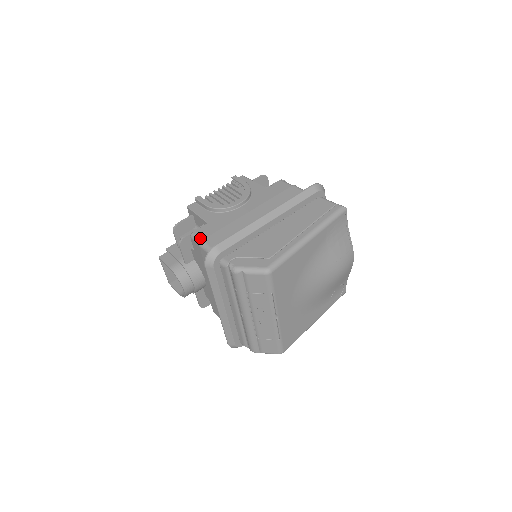
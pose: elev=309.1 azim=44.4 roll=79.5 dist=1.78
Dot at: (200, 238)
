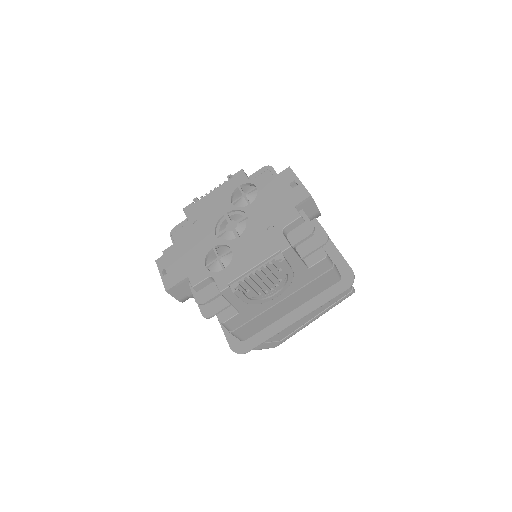
Dot at: (230, 329)
